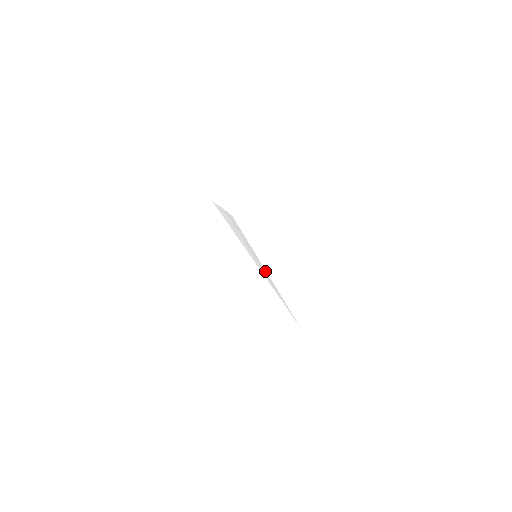
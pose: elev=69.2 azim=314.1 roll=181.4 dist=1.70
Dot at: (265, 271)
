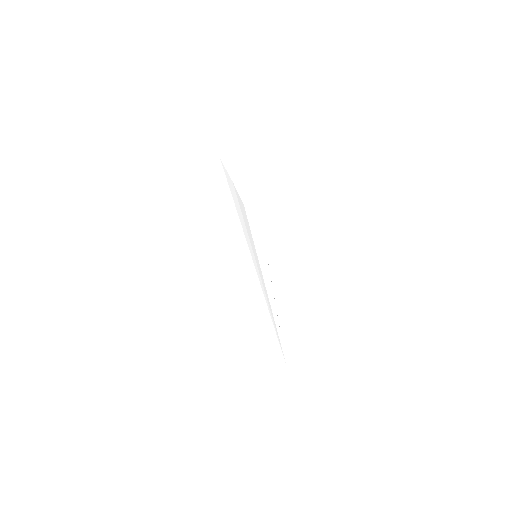
Dot at: (266, 290)
